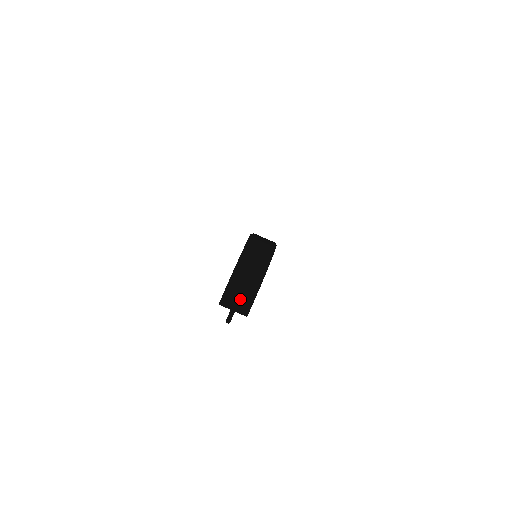
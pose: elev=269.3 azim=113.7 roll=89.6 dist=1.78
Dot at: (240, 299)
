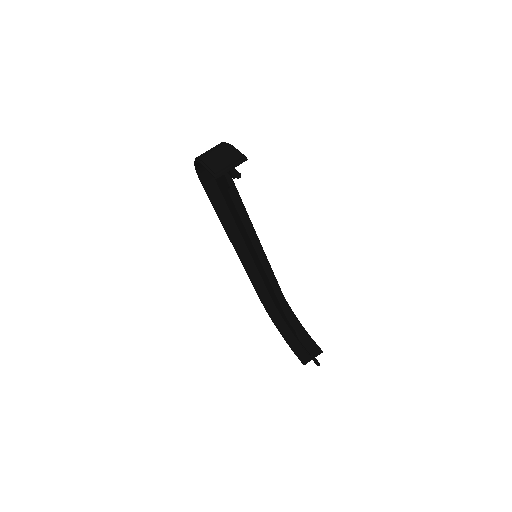
Dot at: (225, 158)
